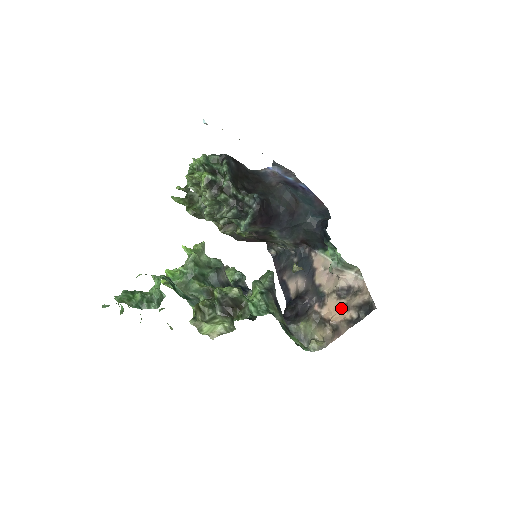
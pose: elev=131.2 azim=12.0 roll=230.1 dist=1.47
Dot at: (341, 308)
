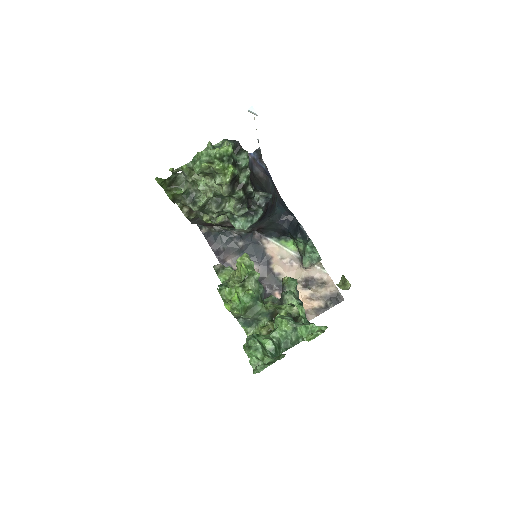
Dot at: (308, 298)
